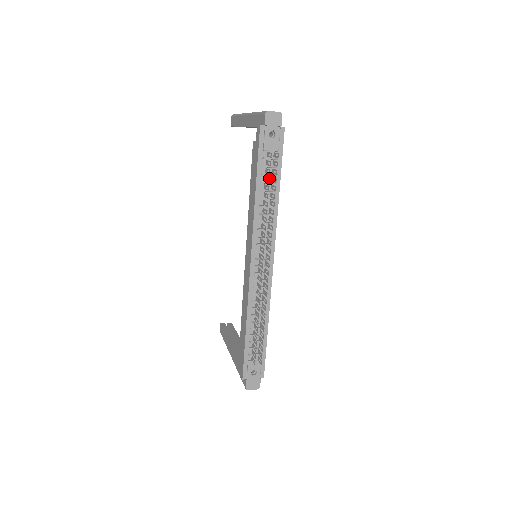
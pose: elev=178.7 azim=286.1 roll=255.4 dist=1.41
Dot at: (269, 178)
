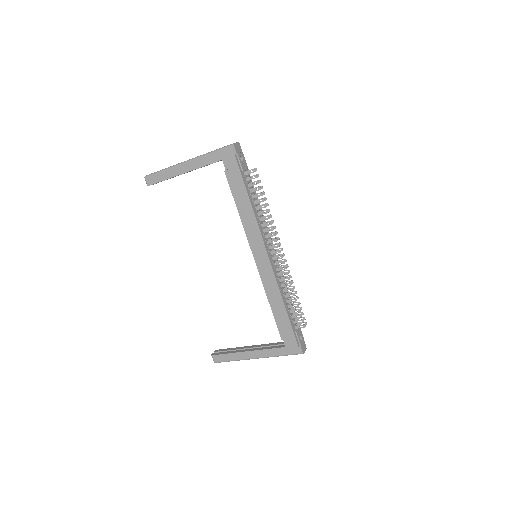
Dot at: (259, 187)
